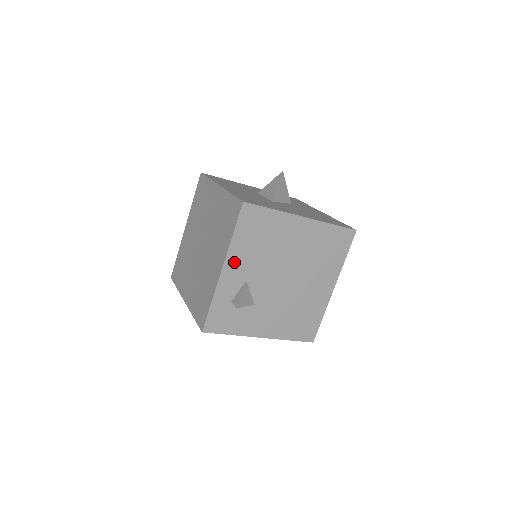
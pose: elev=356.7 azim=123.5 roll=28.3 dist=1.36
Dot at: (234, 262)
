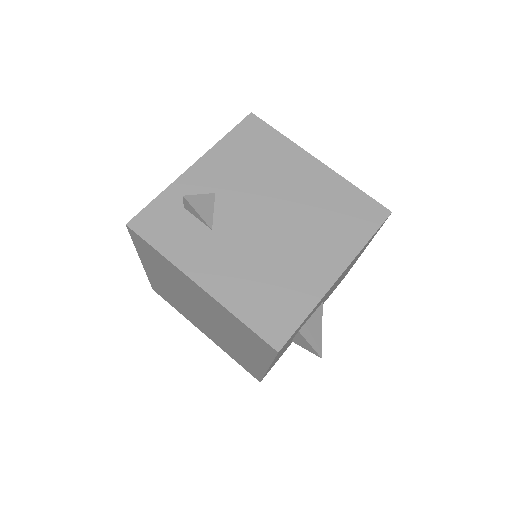
Dot at: (211, 164)
